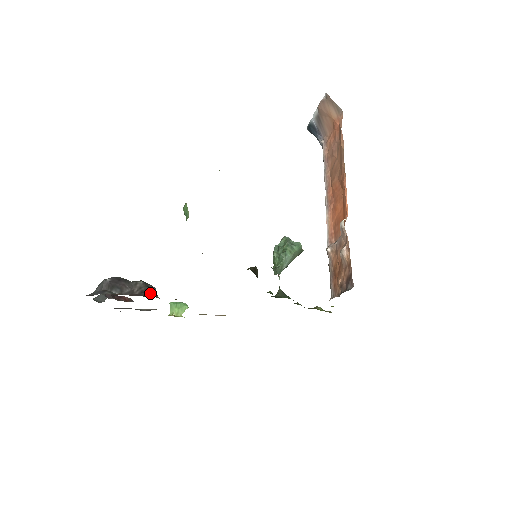
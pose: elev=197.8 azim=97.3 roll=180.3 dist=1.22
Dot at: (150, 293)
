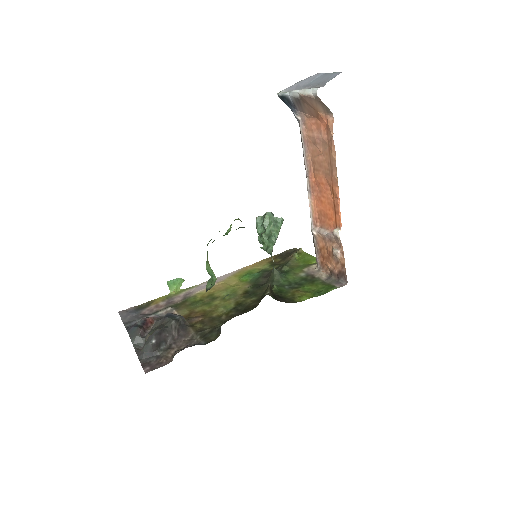
Dot at: (182, 325)
